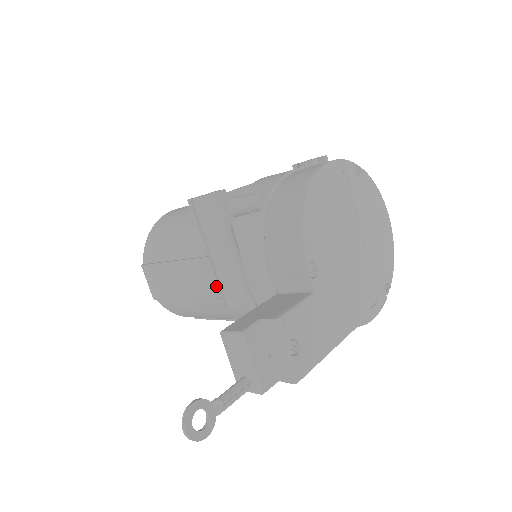
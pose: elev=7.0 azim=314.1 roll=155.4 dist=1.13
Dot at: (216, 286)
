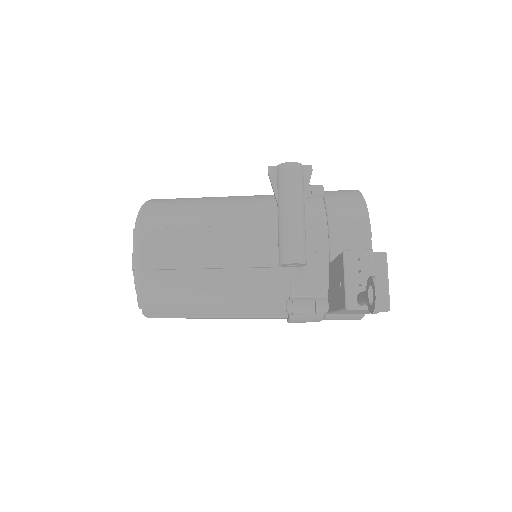
Dot at: (254, 254)
